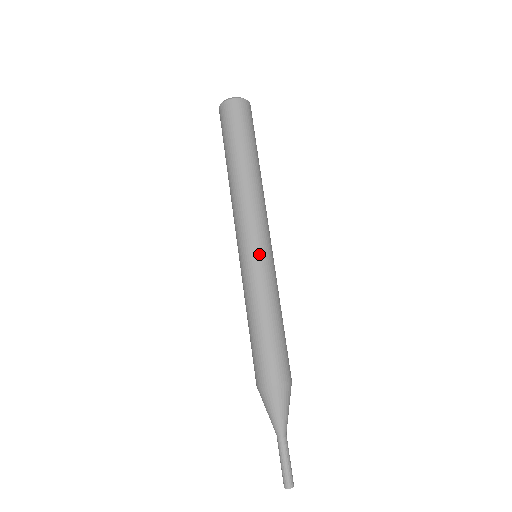
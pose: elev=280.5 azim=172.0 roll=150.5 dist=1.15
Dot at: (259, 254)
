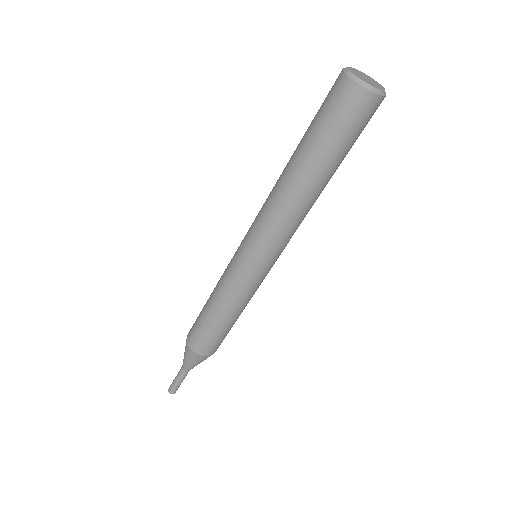
Dot at: (258, 271)
